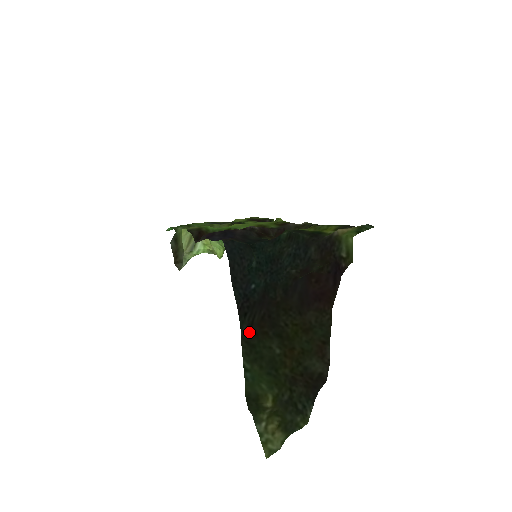
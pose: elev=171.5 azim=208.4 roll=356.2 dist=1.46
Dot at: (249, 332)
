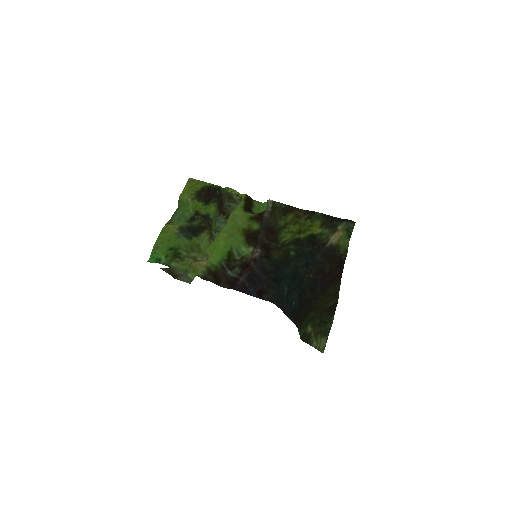
Dot at: (300, 323)
